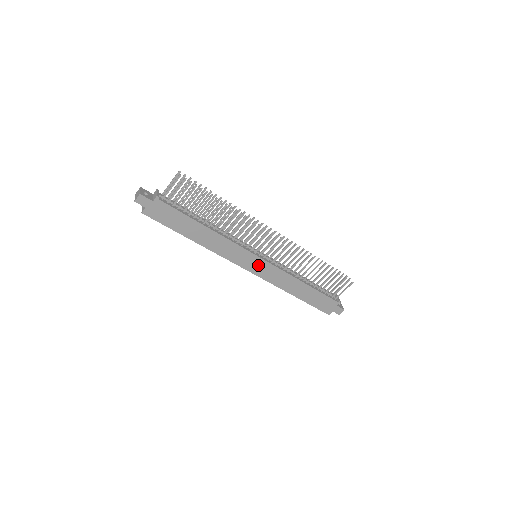
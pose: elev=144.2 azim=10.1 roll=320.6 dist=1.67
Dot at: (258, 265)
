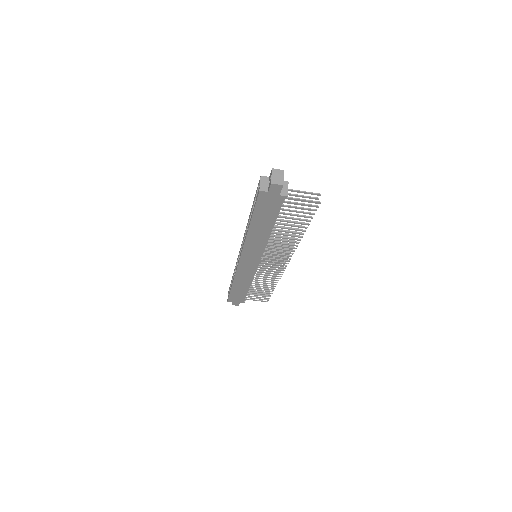
Dot at: (250, 263)
